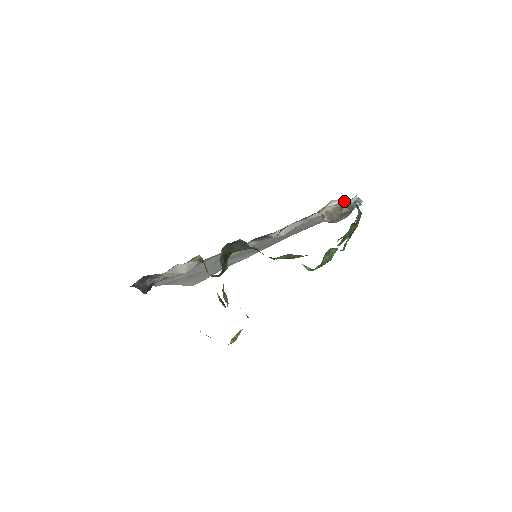
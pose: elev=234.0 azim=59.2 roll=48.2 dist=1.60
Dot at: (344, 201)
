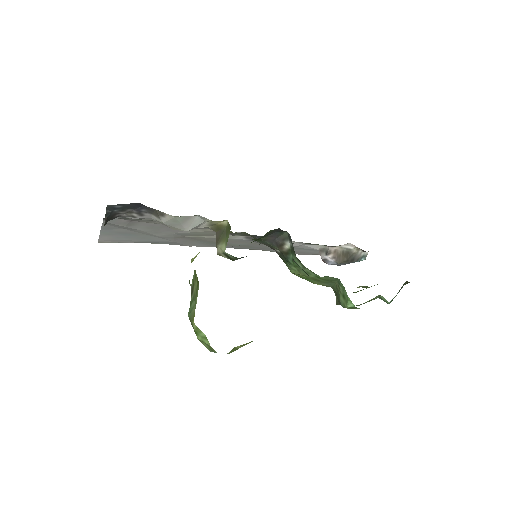
Dot at: (357, 250)
